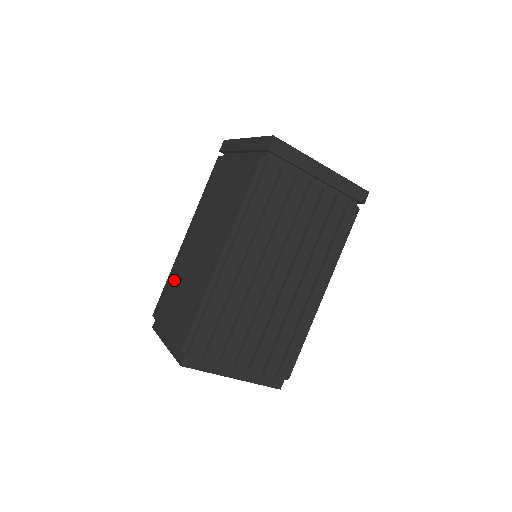
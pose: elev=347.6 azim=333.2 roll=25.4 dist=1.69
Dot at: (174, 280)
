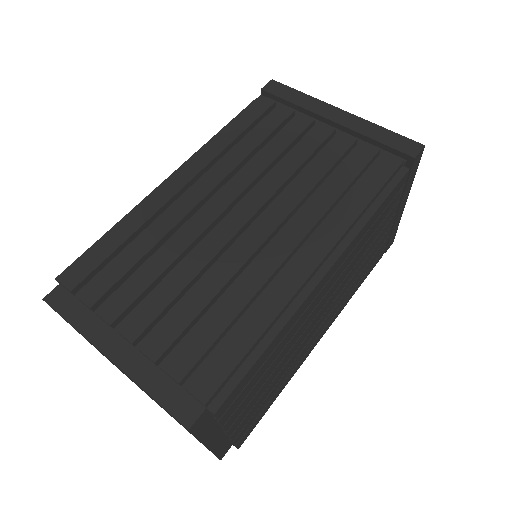
Dot at: occluded
